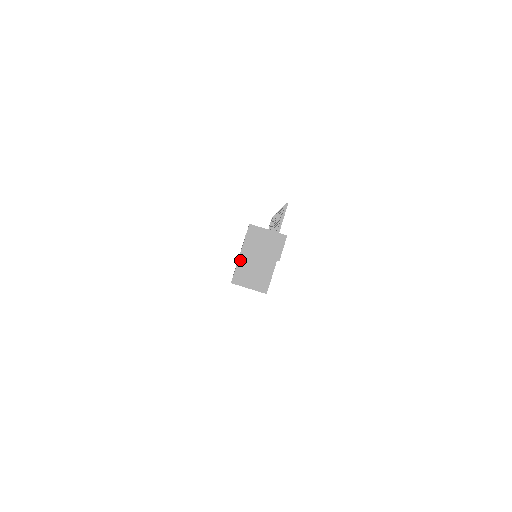
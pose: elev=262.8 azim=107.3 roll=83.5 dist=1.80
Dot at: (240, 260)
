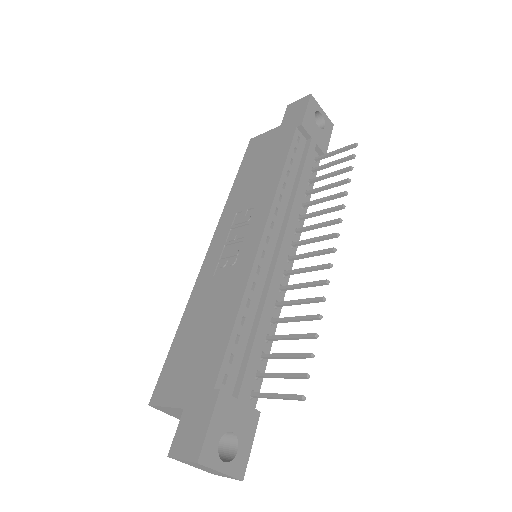
Dot at: (175, 409)
